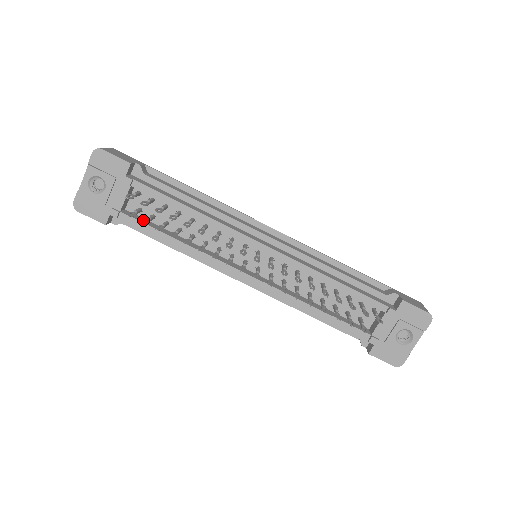
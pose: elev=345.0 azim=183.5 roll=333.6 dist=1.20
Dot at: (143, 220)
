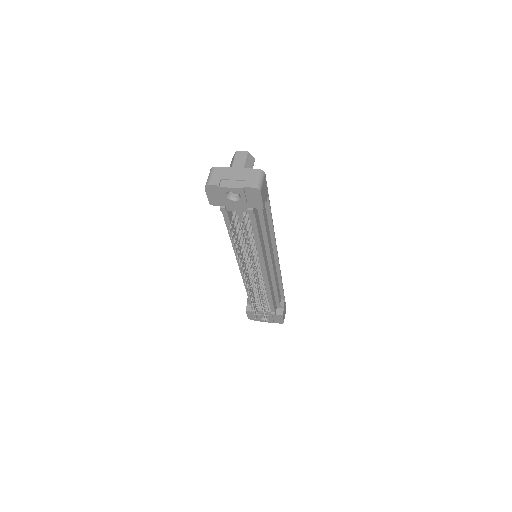
Dot at: (233, 233)
